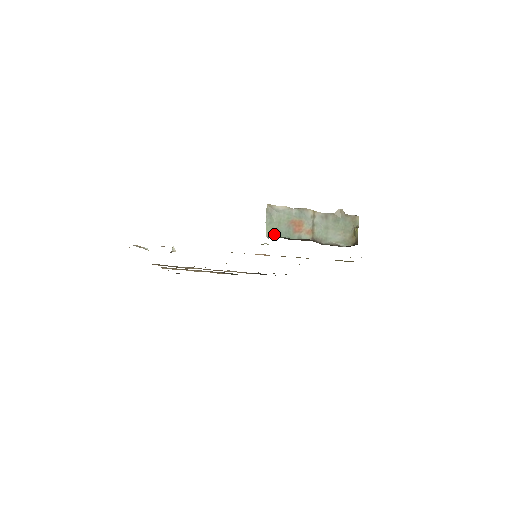
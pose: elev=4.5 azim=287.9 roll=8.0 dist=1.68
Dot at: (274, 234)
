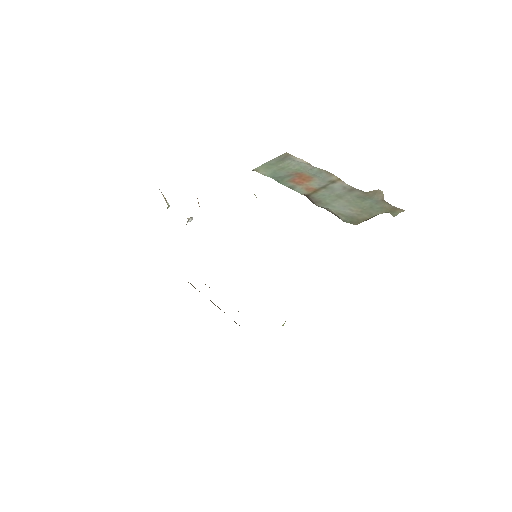
Dot at: (264, 172)
